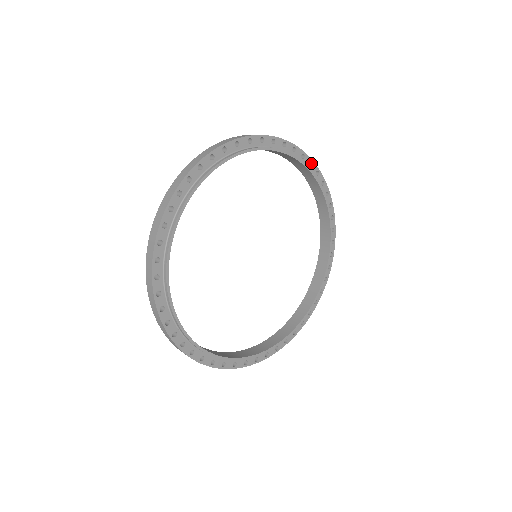
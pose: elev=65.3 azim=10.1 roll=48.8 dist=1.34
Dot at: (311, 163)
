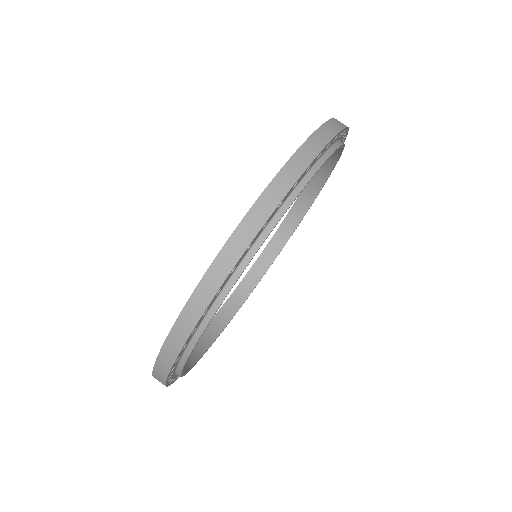
Dot at: occluded
